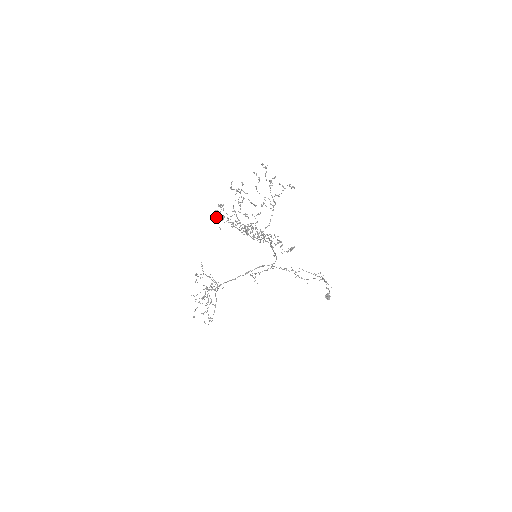
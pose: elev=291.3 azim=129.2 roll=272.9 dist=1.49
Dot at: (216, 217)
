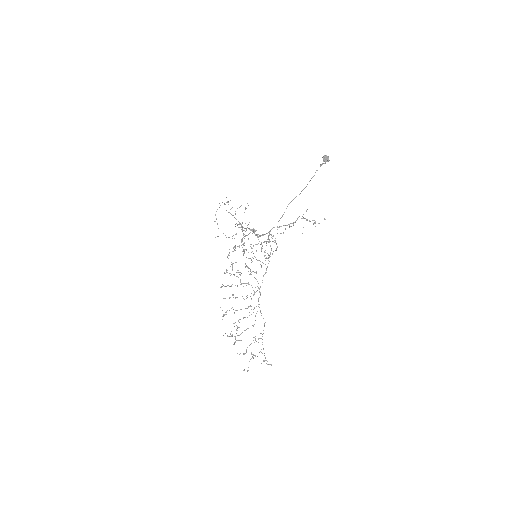
Dot at: occluded
